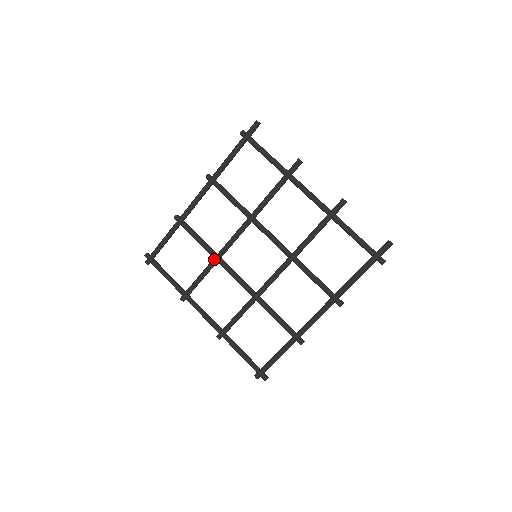
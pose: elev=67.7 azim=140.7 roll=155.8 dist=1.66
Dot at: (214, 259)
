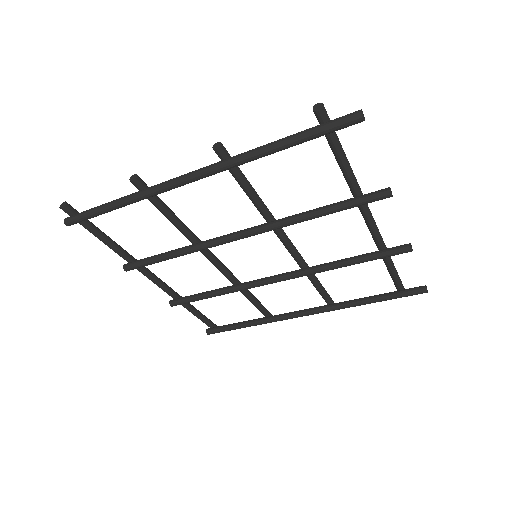
Dot at: (193, 250)
